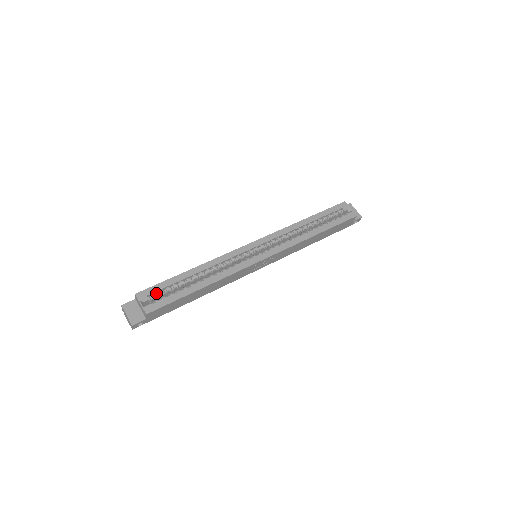
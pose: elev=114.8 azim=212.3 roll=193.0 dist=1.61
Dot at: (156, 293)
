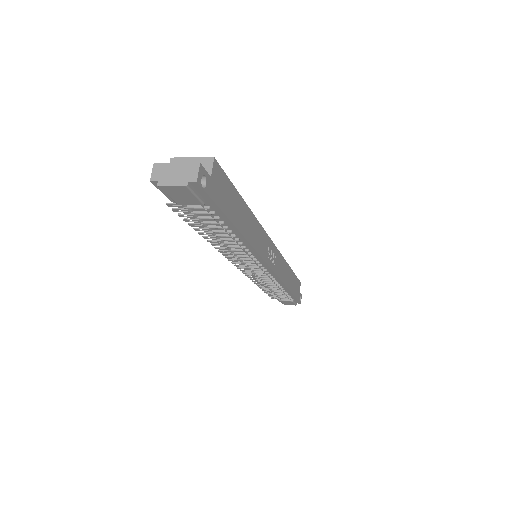
Dot at: occluded
